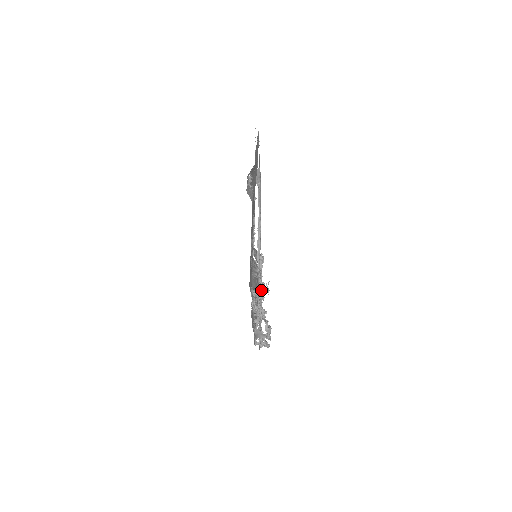
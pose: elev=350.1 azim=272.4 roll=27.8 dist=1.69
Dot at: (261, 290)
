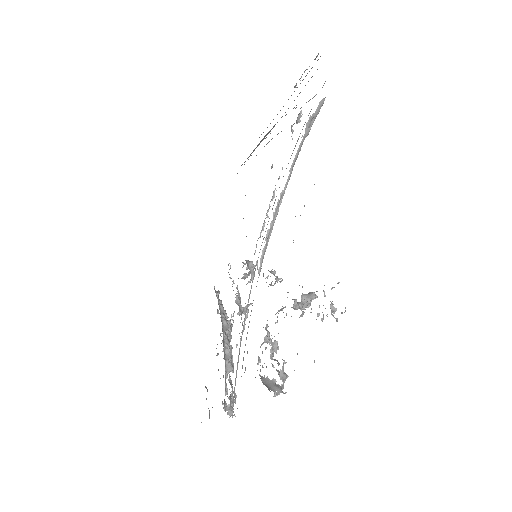
Dot at: (315, 295)
